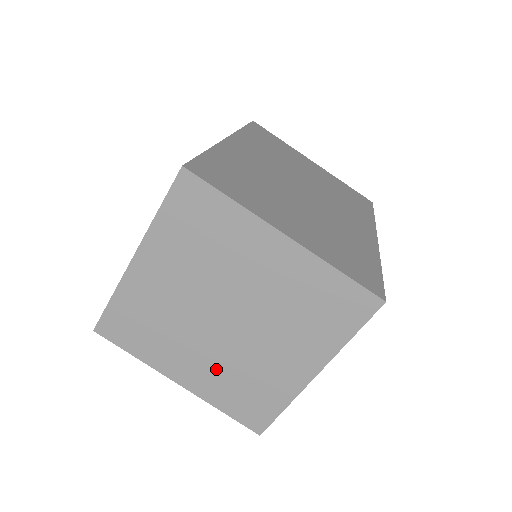
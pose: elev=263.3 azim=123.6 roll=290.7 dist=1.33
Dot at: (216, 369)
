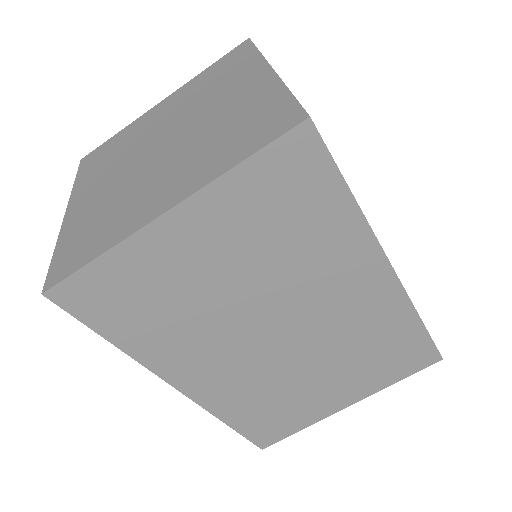
Dot at: (104, 198)
